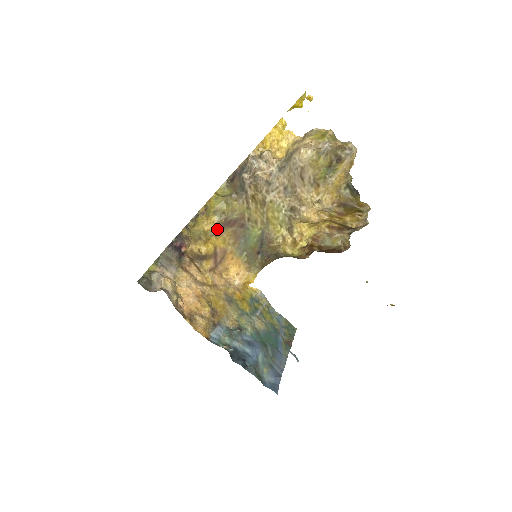
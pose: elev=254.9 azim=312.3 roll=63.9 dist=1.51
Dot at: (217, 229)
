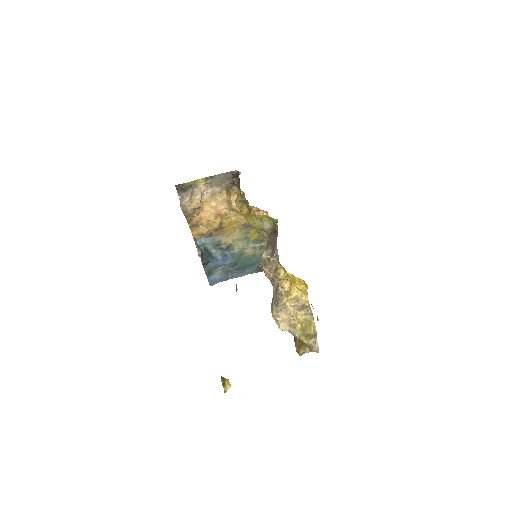
Dot at: occluded
